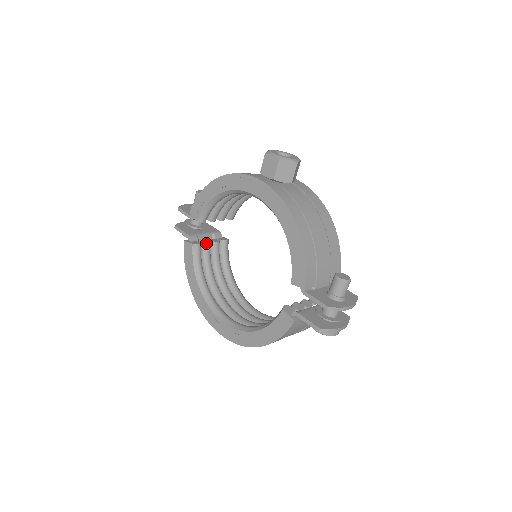
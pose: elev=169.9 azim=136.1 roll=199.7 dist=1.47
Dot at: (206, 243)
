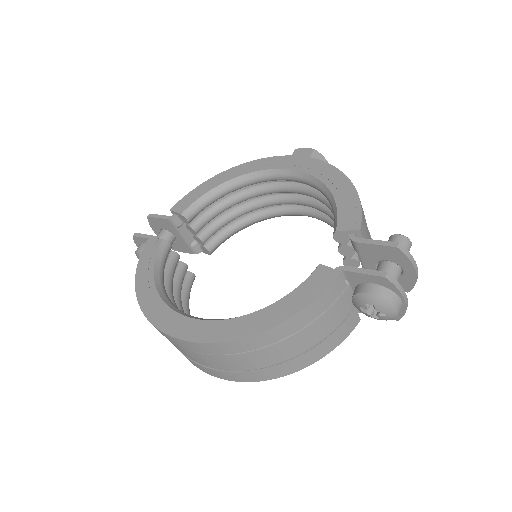
Dot at: (176, 253)
